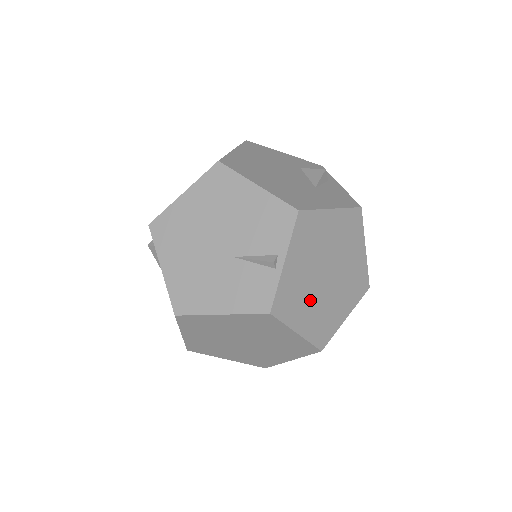
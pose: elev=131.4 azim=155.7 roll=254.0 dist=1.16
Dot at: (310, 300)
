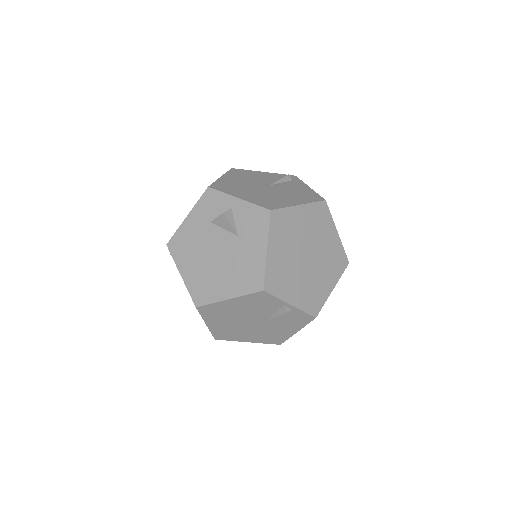
Dot at: (318, 276)
